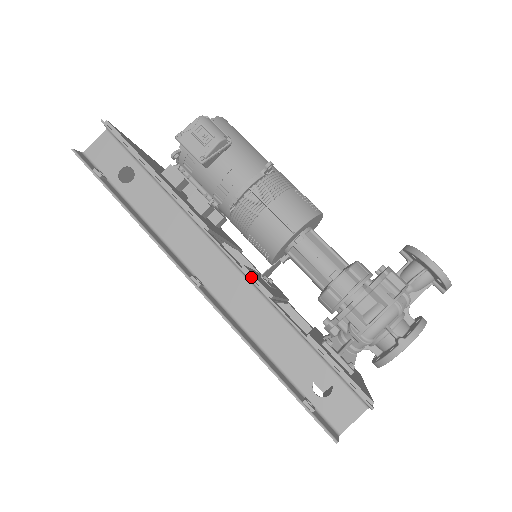
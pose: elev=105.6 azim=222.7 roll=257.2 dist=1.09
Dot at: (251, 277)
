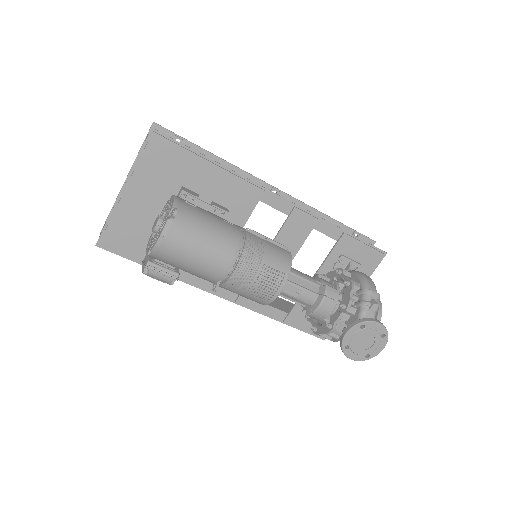
Dot at: (242, 305)
